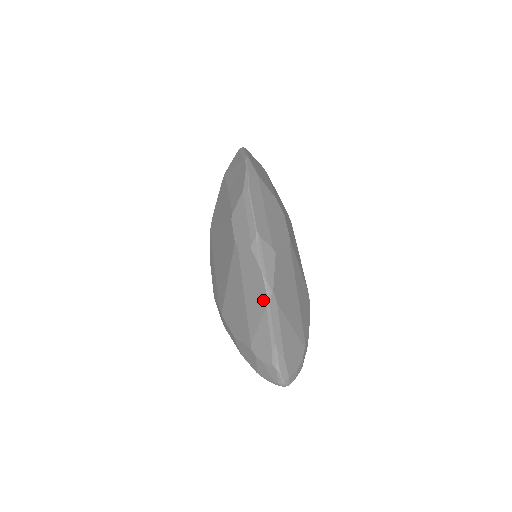
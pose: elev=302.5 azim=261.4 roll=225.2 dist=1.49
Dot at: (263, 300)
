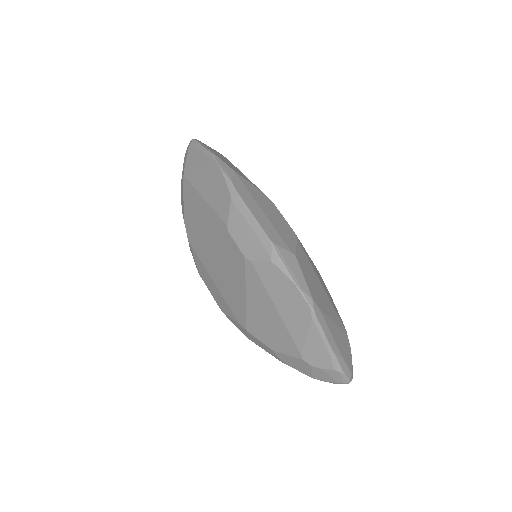
Dot at: (305, 311)
